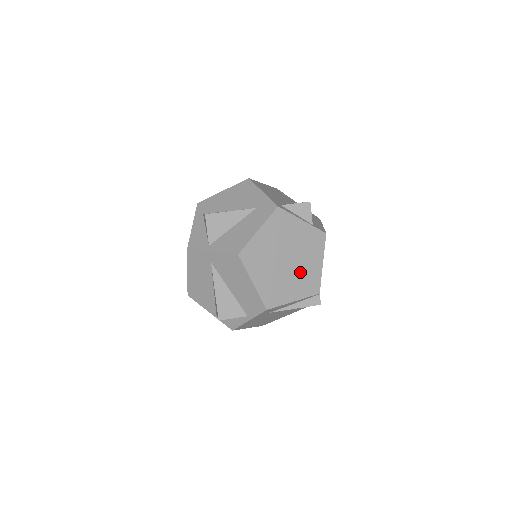
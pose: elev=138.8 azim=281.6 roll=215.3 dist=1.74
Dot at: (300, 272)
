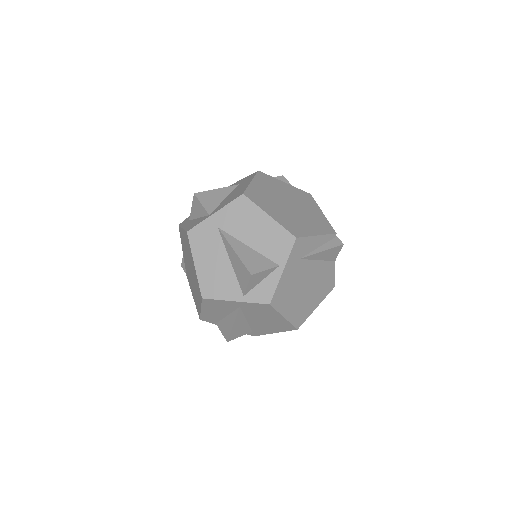
Dot at: (307, 215)
